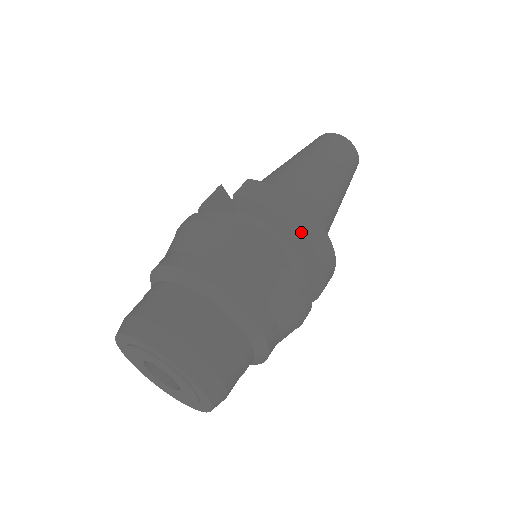
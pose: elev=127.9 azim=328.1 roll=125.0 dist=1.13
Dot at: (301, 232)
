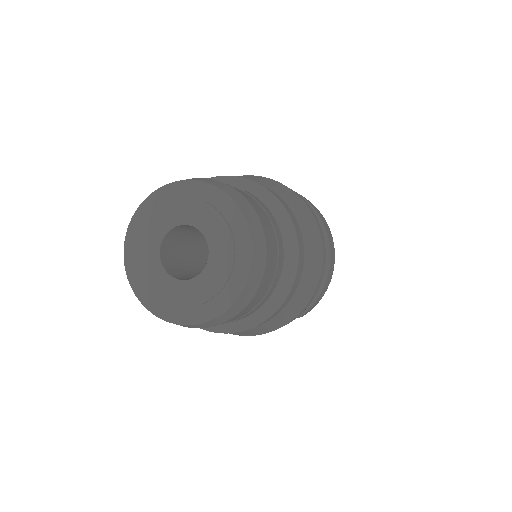
Dot at: (313, 207)
